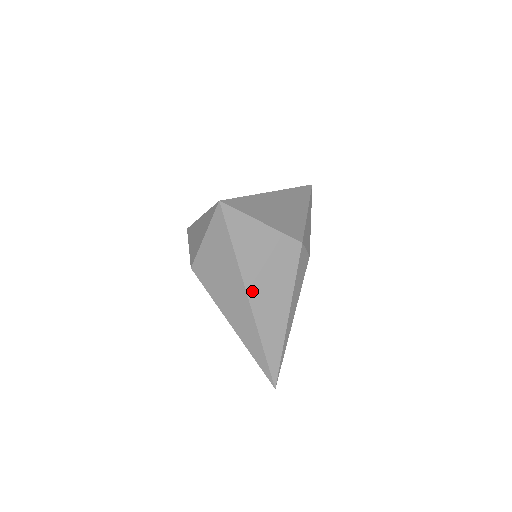
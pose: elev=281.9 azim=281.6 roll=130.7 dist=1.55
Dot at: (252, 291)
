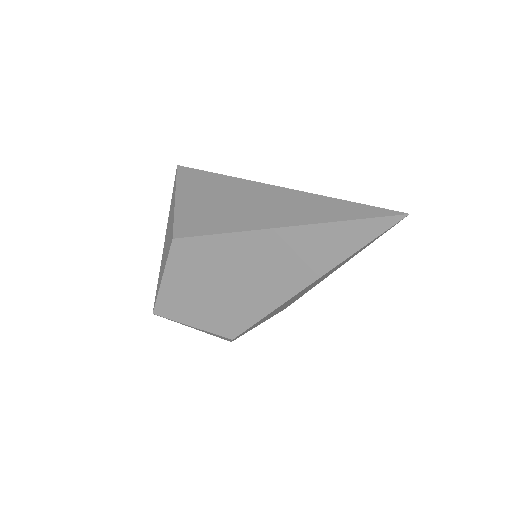
Dot at: occluded
